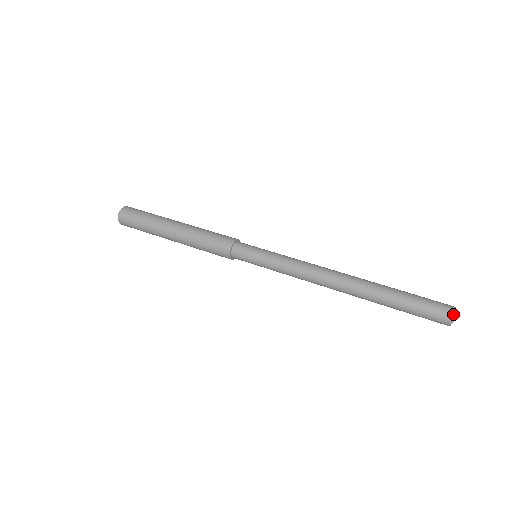
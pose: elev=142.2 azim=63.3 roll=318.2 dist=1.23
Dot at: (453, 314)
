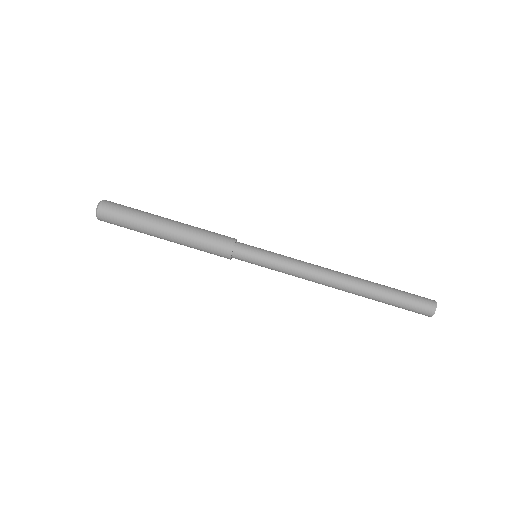
Dot at: (434, 313)
